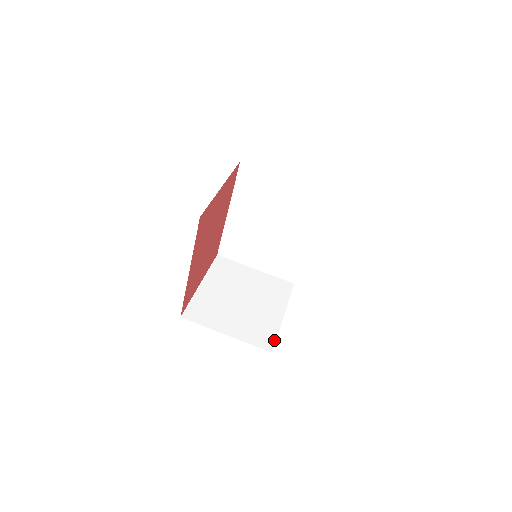
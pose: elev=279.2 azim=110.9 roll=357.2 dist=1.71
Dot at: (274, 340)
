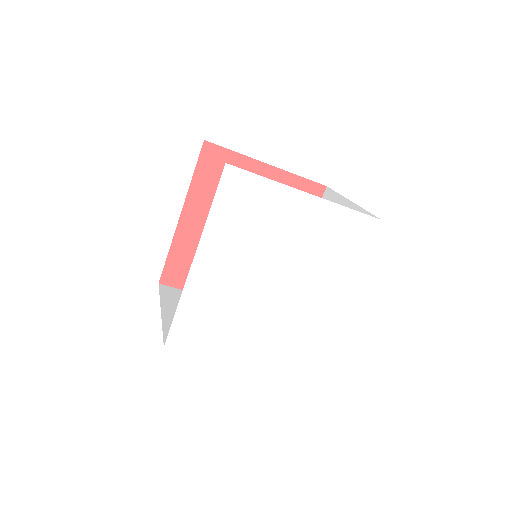
Dot at: (187, 350)
